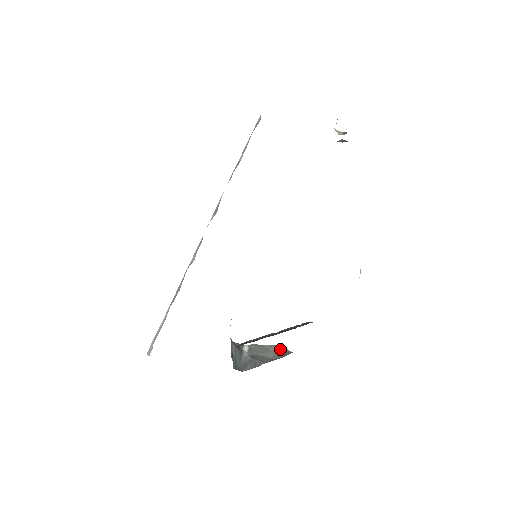
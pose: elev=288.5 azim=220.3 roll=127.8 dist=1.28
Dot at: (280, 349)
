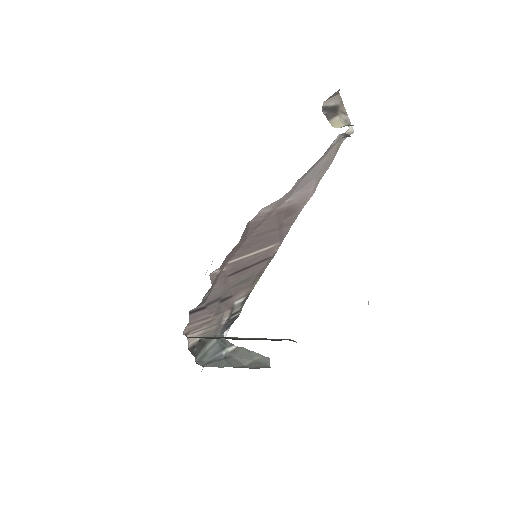
Dot at: (263, 360)
